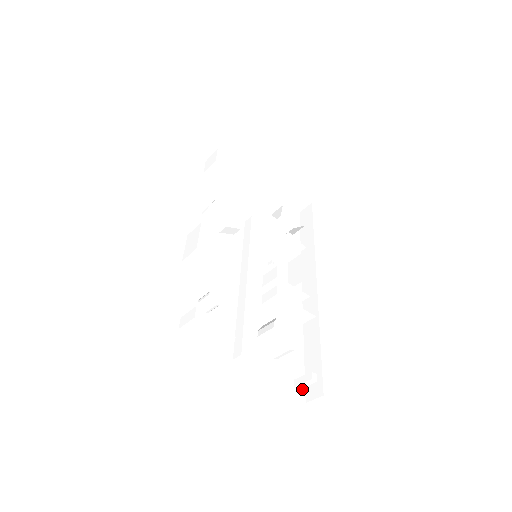
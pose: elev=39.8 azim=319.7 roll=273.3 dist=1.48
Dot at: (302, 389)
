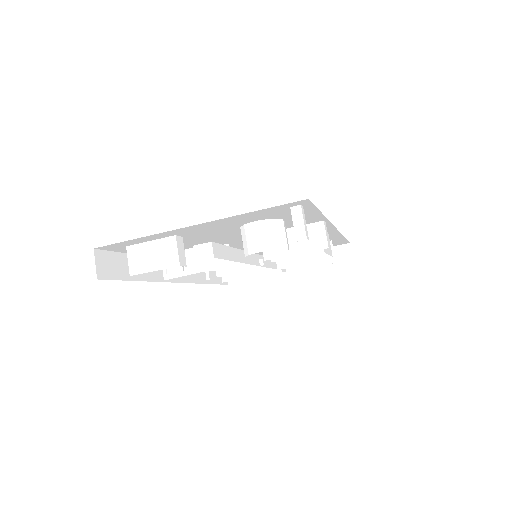
Dot at: occluded
